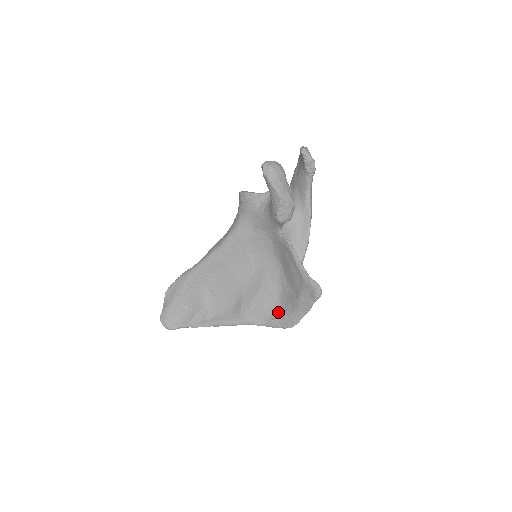
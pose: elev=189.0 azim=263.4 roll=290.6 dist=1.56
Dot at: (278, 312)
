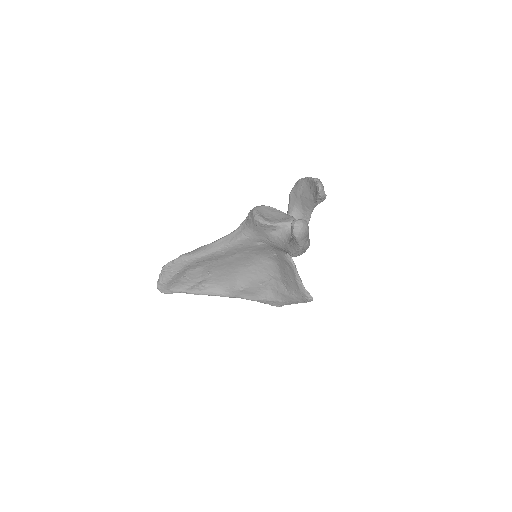
Dot at: (268, 295)
